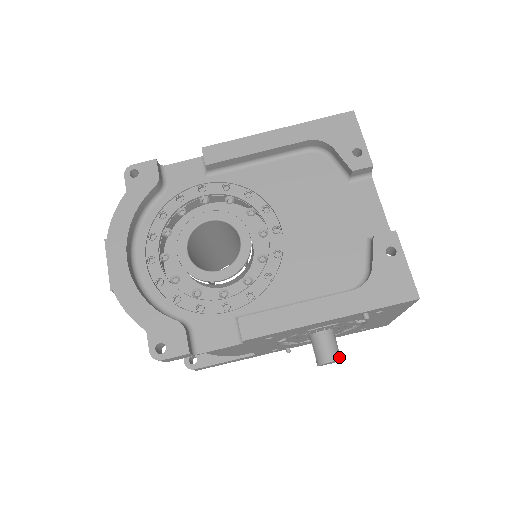
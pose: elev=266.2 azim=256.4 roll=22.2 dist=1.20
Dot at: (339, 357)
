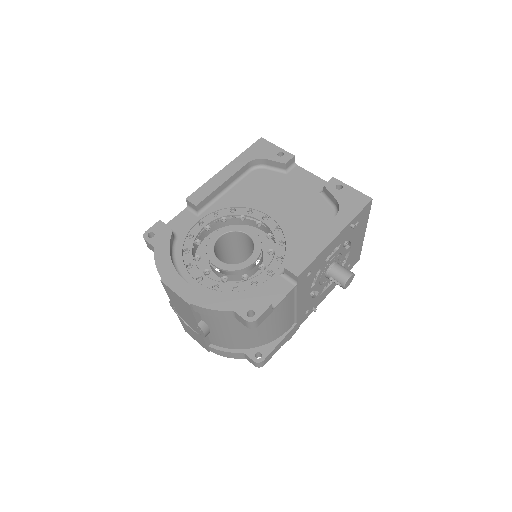
Dot at: (352, 273)
